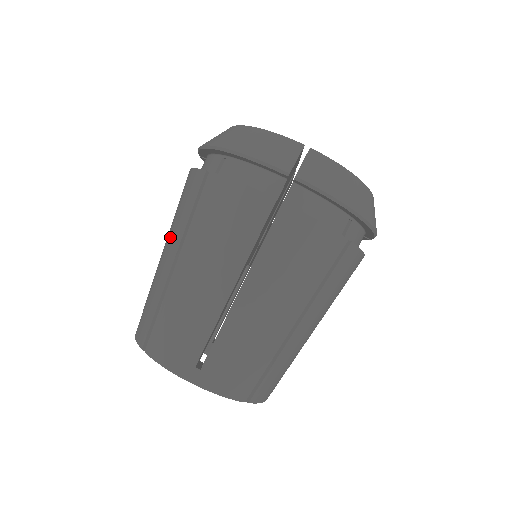
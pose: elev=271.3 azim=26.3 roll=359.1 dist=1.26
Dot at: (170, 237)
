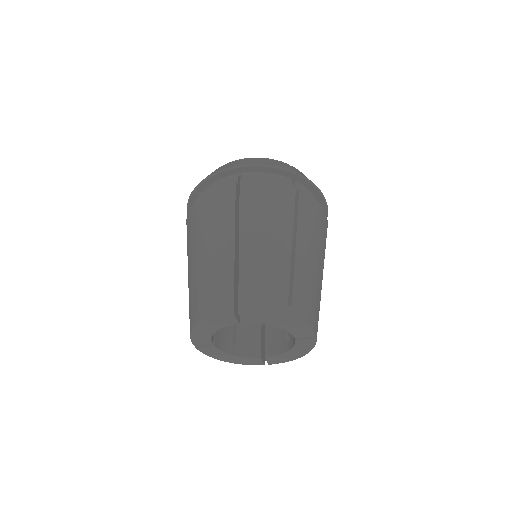
Dot at: (215, 233)
